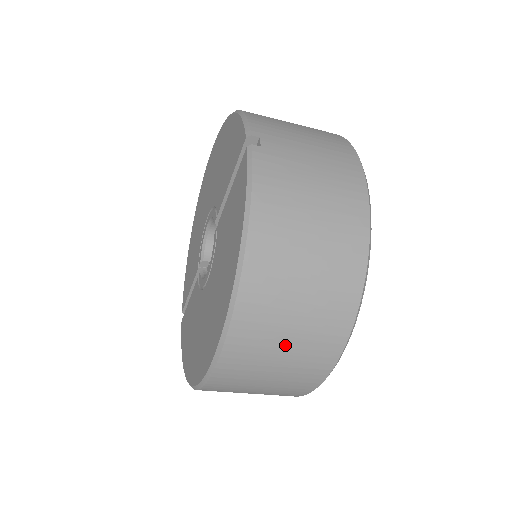
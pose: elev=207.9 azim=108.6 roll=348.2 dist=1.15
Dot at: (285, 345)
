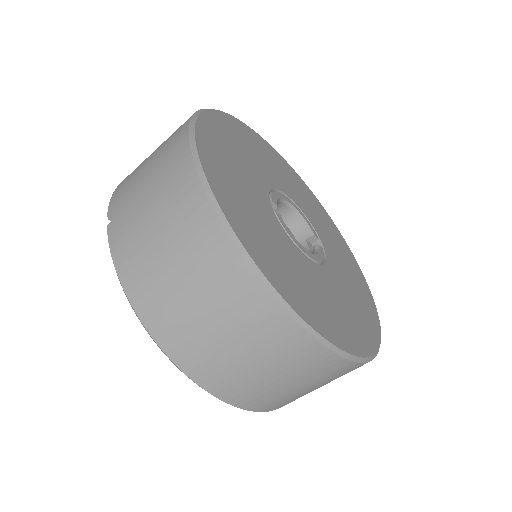
Dot at: (248, 360)
